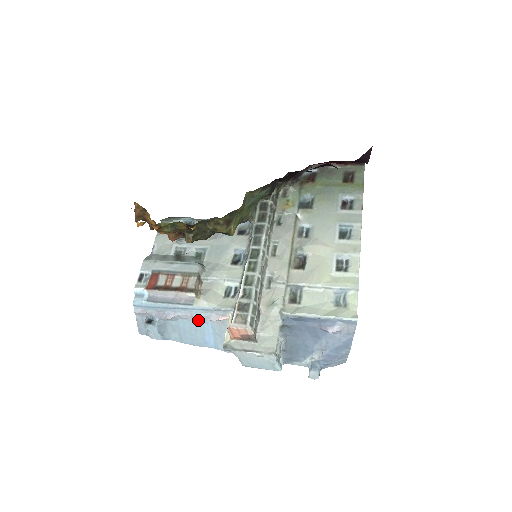
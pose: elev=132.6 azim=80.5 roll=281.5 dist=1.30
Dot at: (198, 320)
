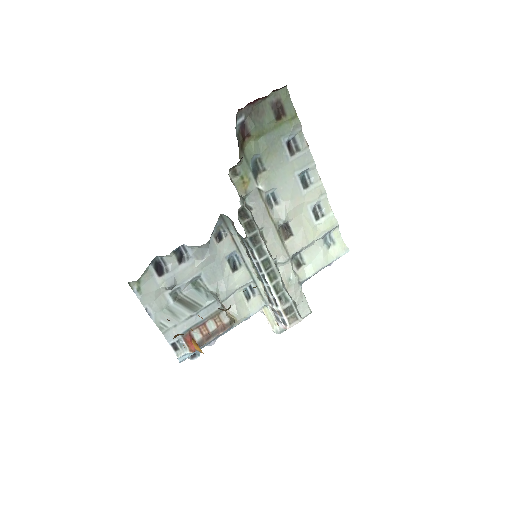
Dot at: occluded
